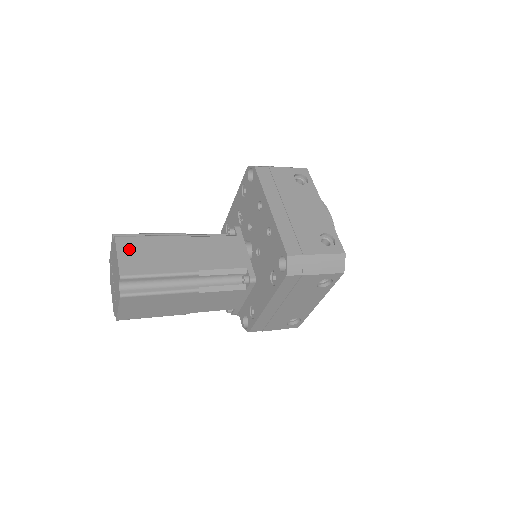
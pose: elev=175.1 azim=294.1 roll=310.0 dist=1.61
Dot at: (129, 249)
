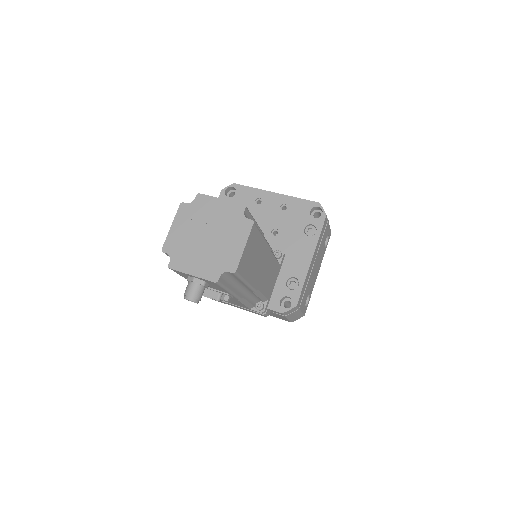
Dot at: occluded
